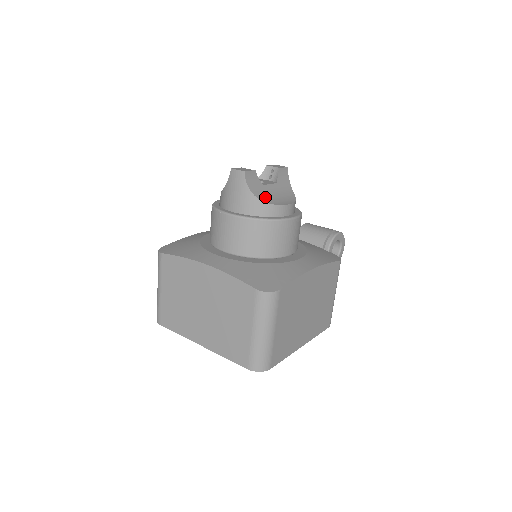
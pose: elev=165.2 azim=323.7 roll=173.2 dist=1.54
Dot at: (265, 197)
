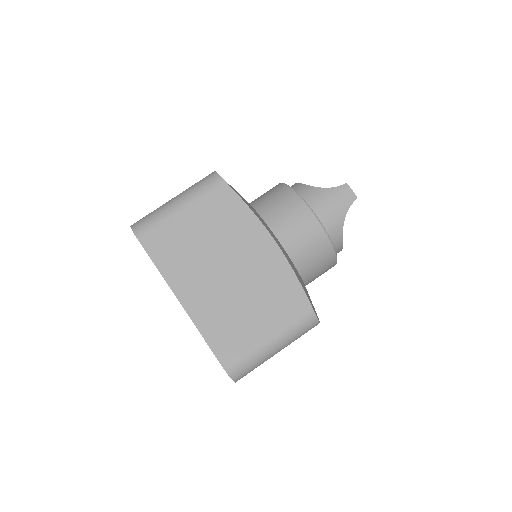
Dot at: occluded
